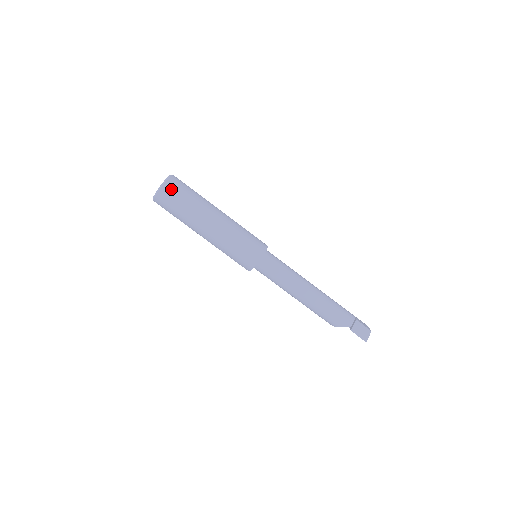
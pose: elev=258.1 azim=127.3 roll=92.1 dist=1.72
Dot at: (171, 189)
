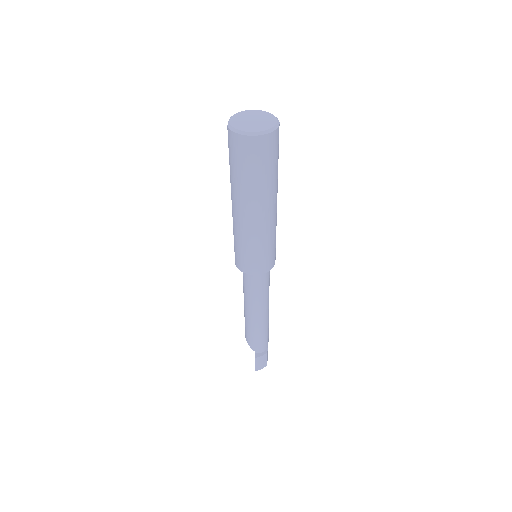
Dot at: (261, 148)
